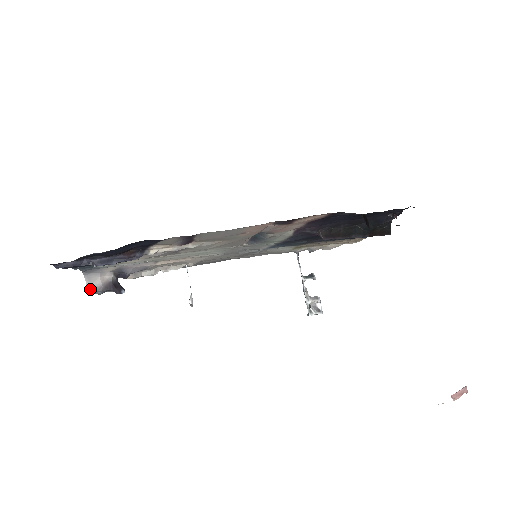
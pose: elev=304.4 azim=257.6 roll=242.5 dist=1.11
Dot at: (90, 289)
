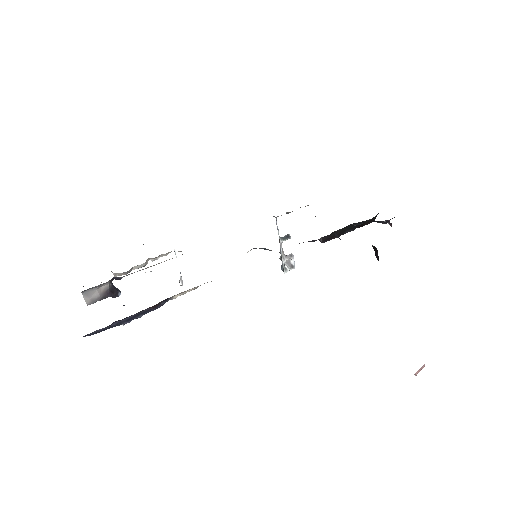
Dot at: (88, 302)
